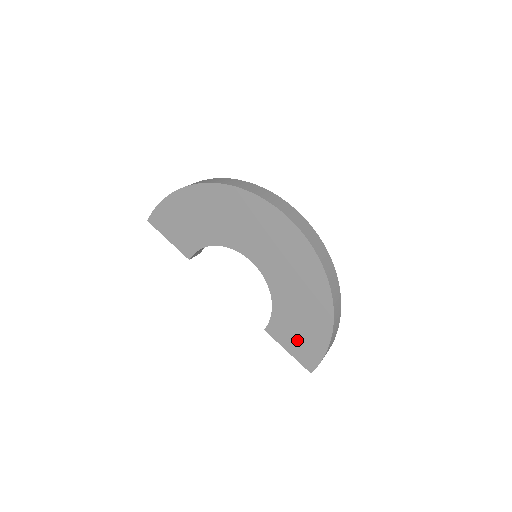
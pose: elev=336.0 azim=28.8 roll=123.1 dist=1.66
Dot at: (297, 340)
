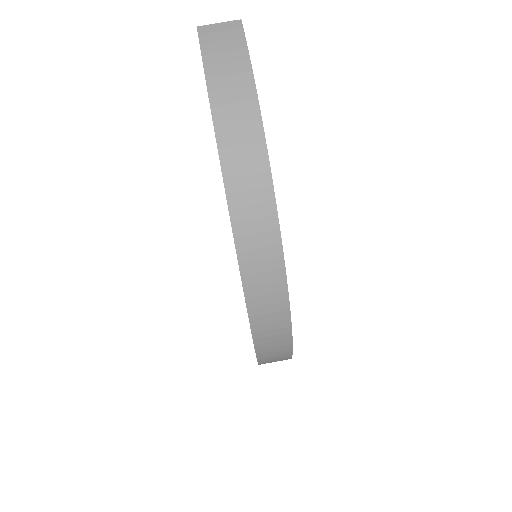
Dot at: occluded
